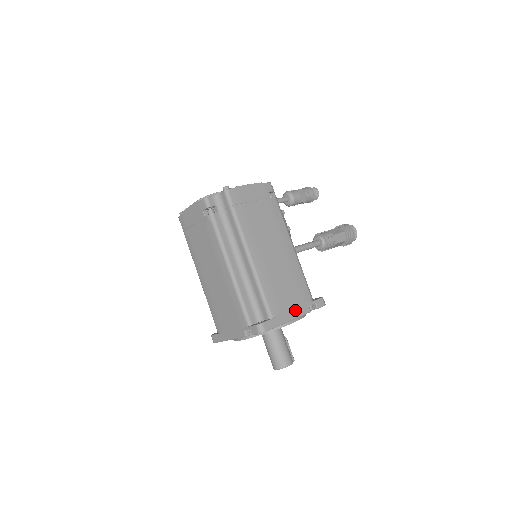
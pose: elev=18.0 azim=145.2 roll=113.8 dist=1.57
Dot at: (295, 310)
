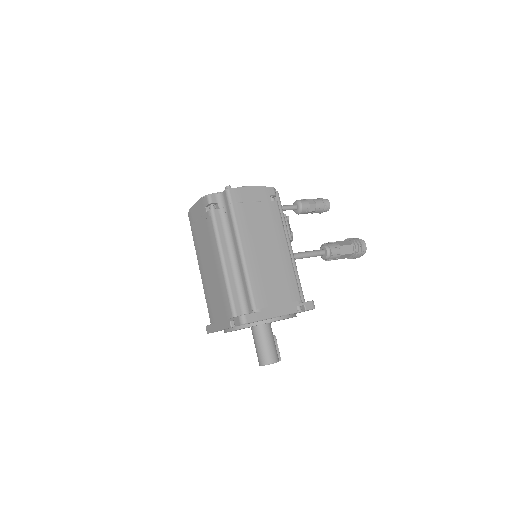
Dot at: (281, 308)
